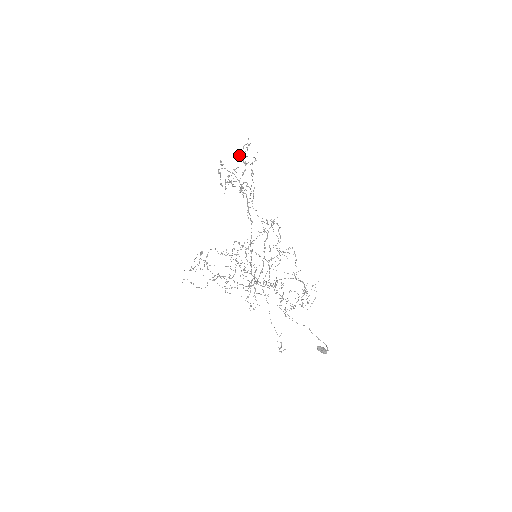
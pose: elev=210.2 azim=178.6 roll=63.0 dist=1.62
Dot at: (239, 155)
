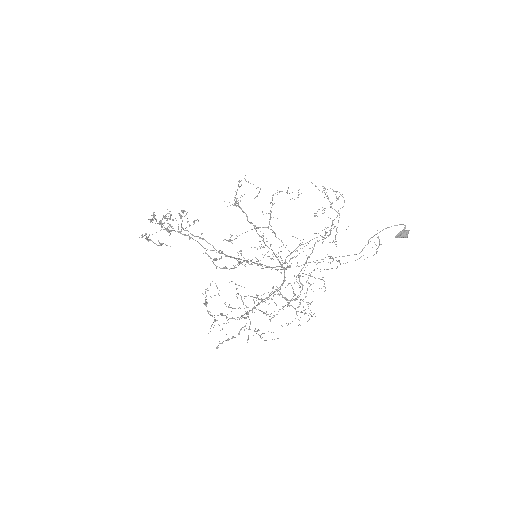
Dot at: (153, 216)
